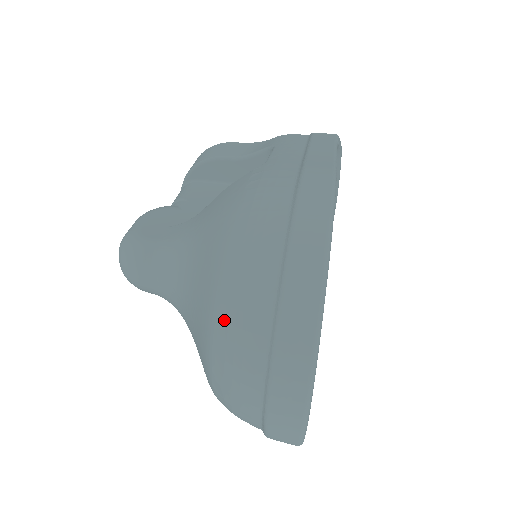
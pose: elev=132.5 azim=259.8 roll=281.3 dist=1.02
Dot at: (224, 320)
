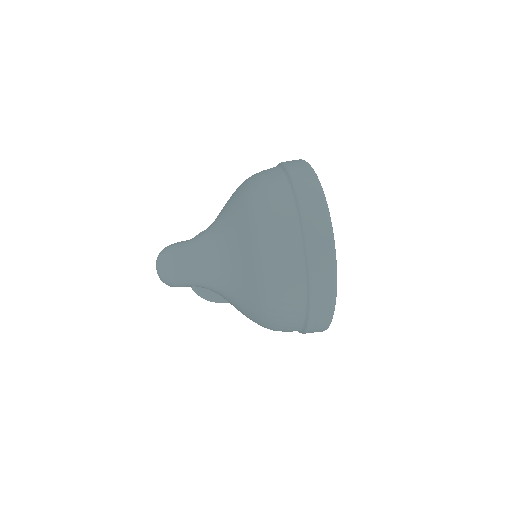
Dot at: (259, 202)
